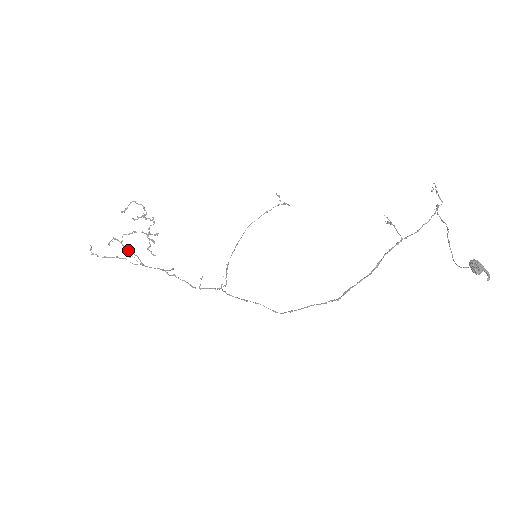
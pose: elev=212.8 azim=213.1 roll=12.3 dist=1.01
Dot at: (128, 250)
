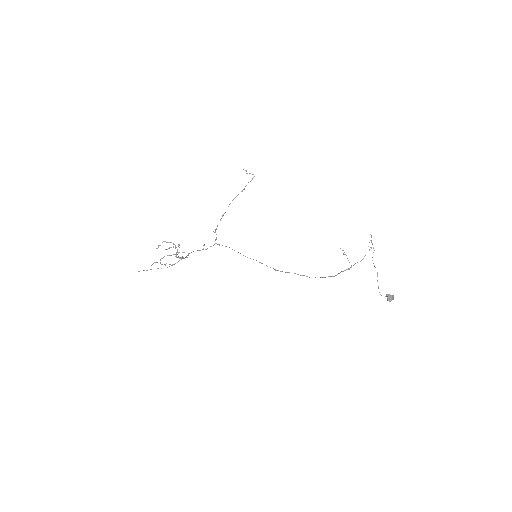
Dot at: occluded
